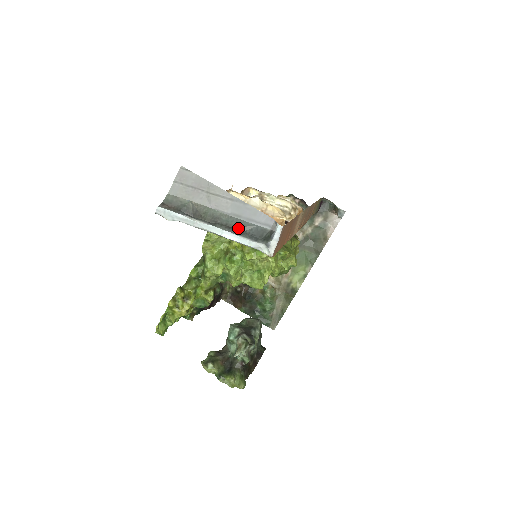
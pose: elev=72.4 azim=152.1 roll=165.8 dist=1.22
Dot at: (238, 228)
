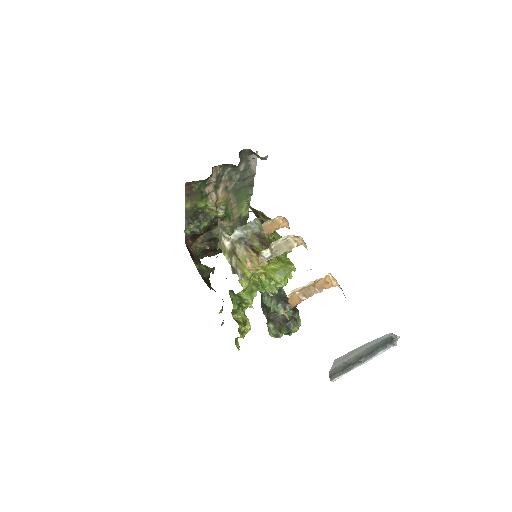
Dot at: (374, 350)
